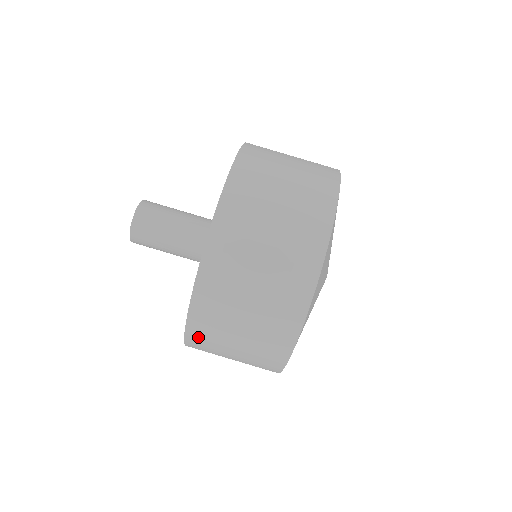
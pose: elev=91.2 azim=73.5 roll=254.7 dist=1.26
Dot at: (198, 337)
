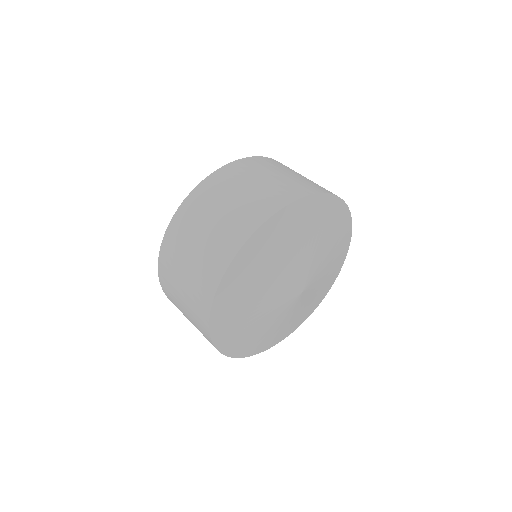
Dot at: (166, 258)
